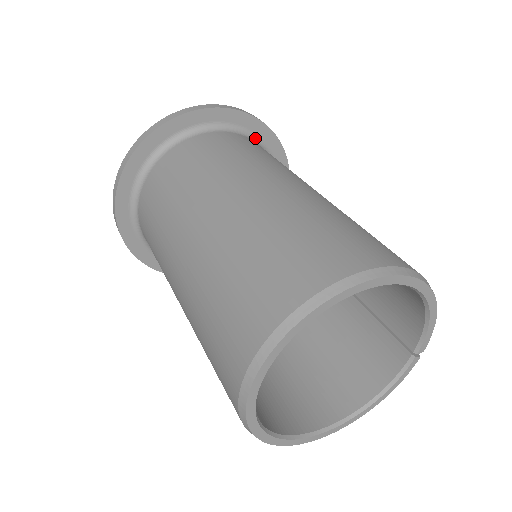
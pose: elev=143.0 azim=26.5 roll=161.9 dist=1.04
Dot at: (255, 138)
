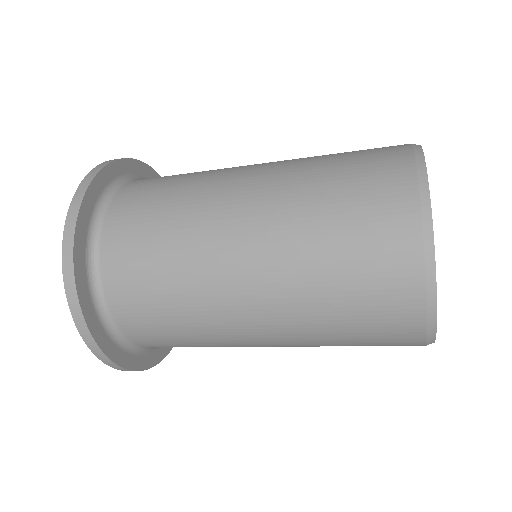
Dot at: occluded
